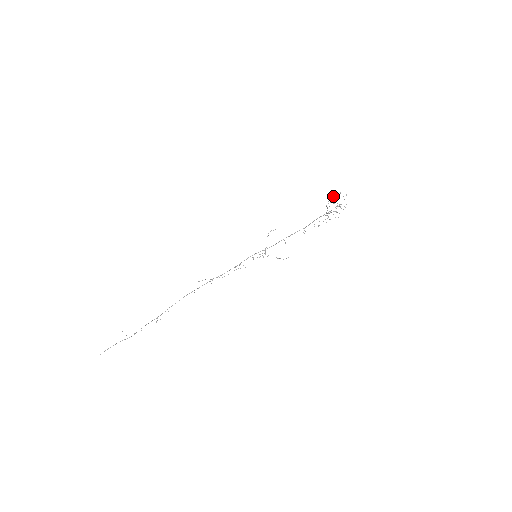
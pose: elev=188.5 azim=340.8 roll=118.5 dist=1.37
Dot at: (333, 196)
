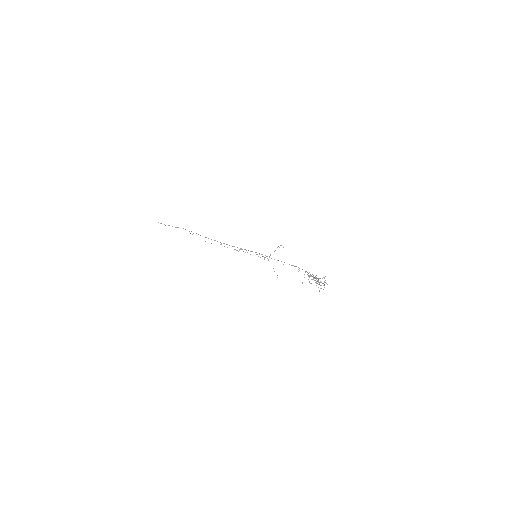
Dot at: occluded
